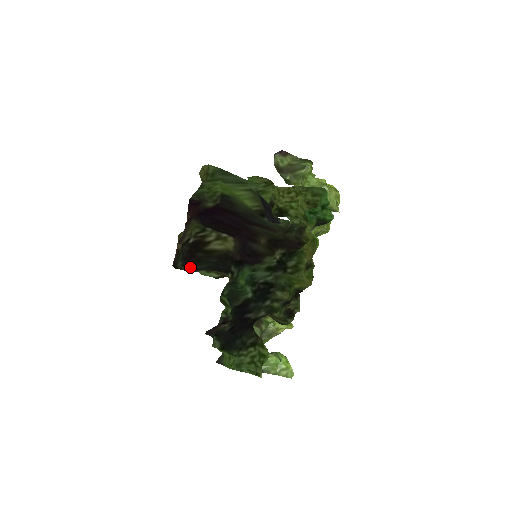
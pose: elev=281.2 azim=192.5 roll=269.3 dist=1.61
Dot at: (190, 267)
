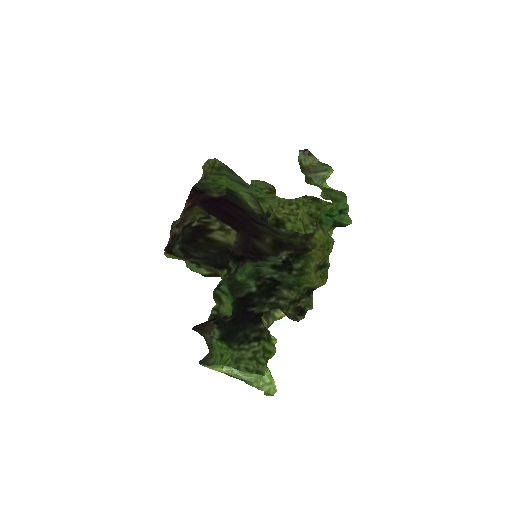
Dot at: (188, 252)
